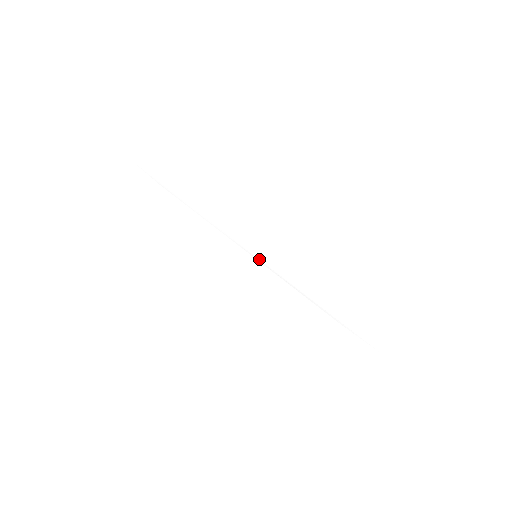
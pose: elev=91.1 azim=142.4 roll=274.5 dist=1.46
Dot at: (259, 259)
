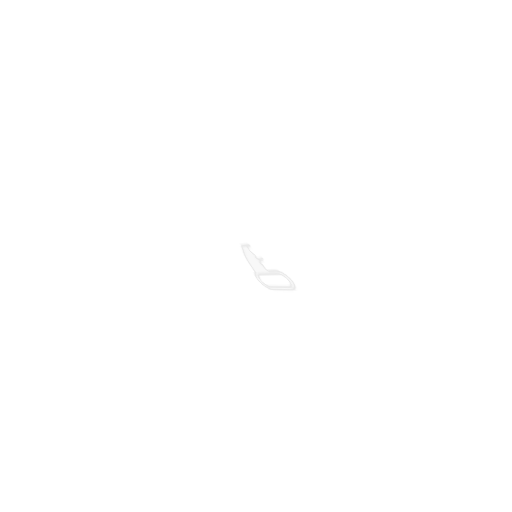
Dot at: (300, 253)
